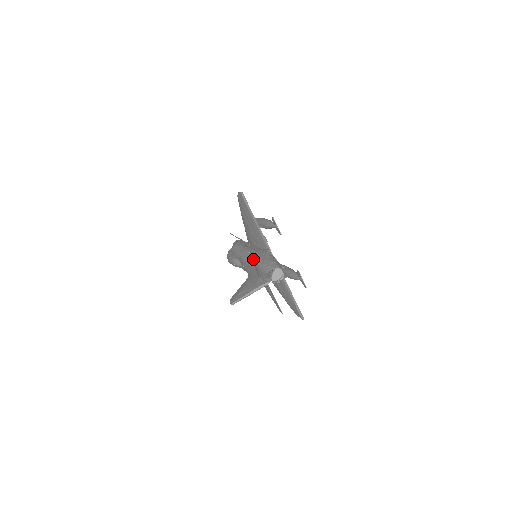
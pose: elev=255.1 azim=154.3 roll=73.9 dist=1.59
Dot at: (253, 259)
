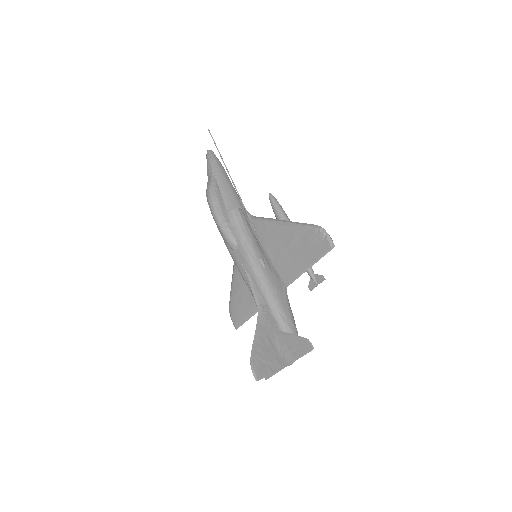
Dot at: (301, 343)
